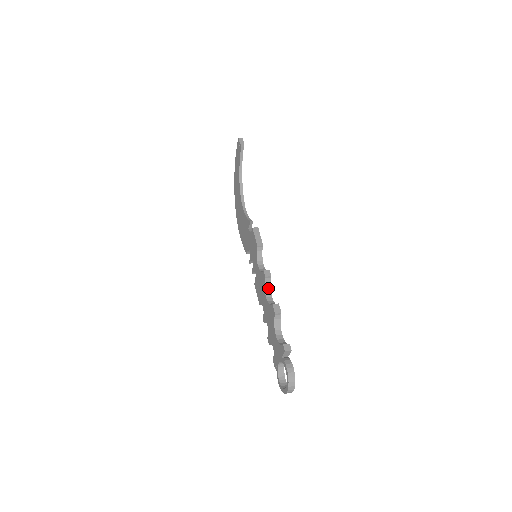
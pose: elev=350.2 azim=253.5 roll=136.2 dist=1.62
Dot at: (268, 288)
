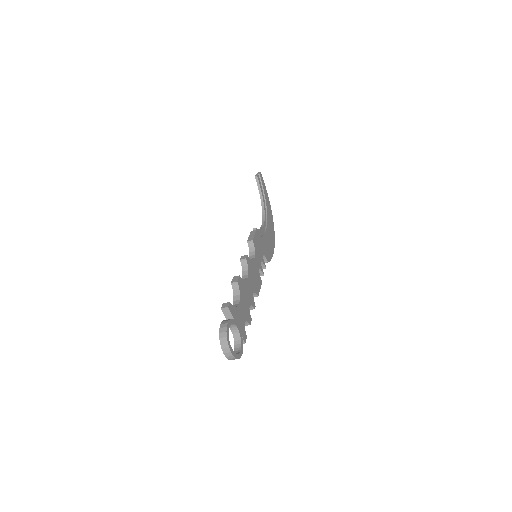
Dot at: (246, 272)
